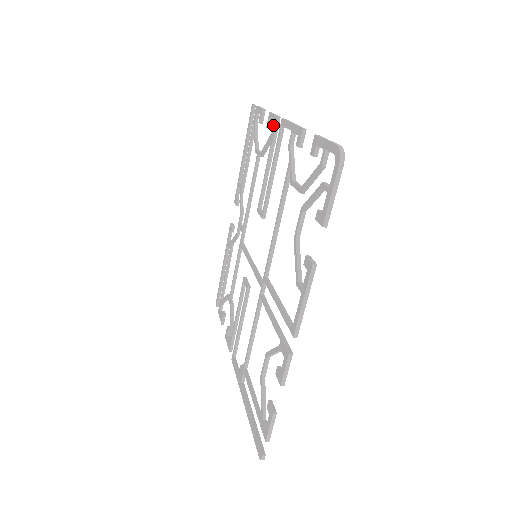
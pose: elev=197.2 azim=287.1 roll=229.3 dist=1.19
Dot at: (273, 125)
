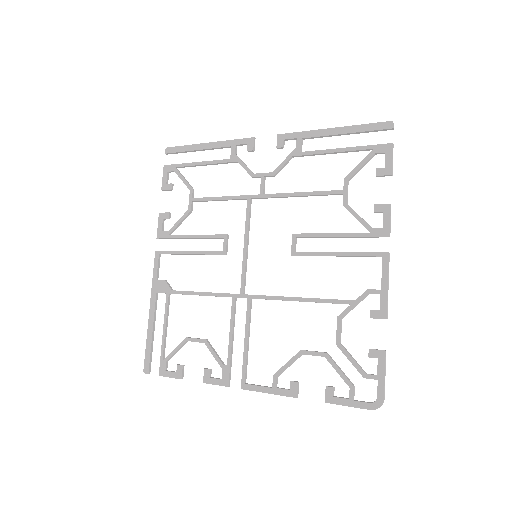
Dot at: (380, 229)
